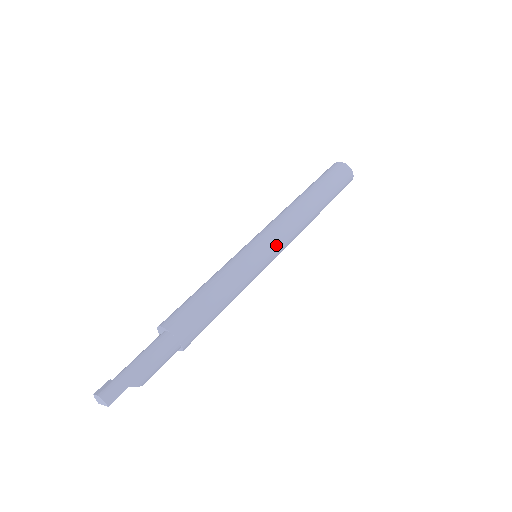
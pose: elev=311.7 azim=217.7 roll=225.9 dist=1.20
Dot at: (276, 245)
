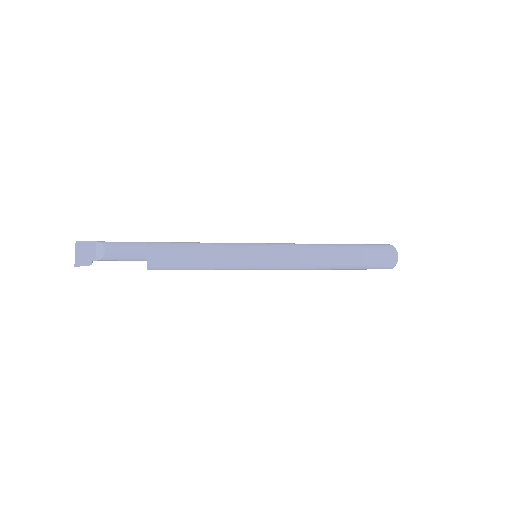
Dot at: (271, 243)
